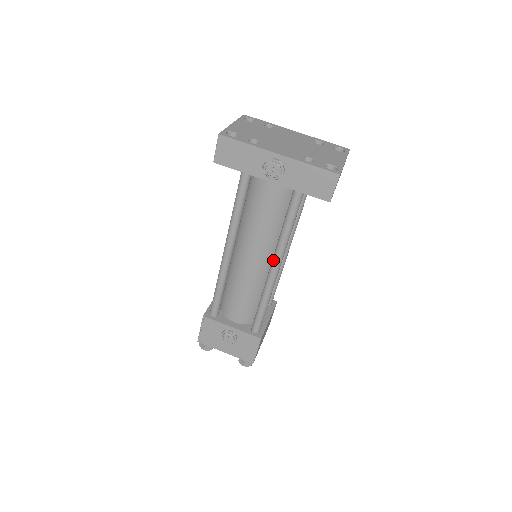
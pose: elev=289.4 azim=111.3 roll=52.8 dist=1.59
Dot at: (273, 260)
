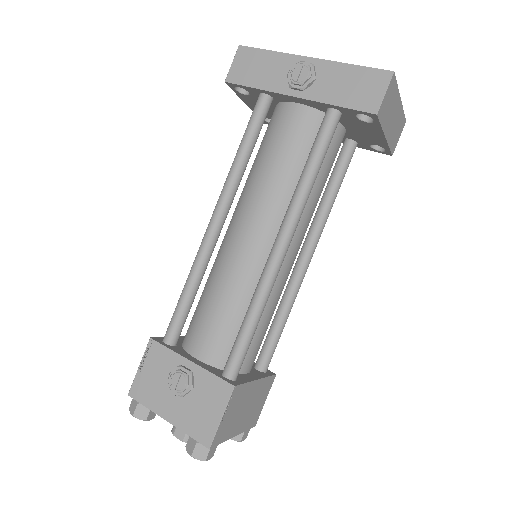
Dot at: (279, 229)
